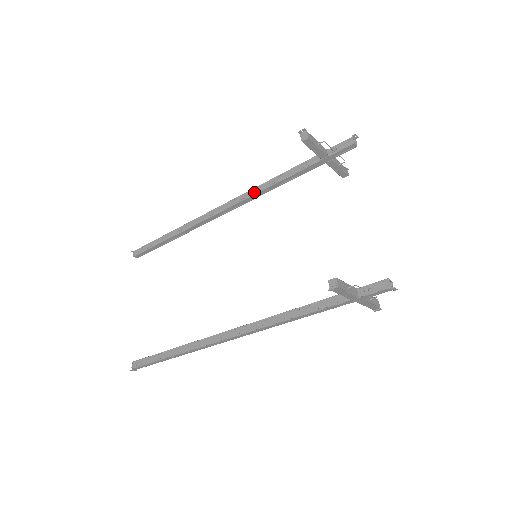
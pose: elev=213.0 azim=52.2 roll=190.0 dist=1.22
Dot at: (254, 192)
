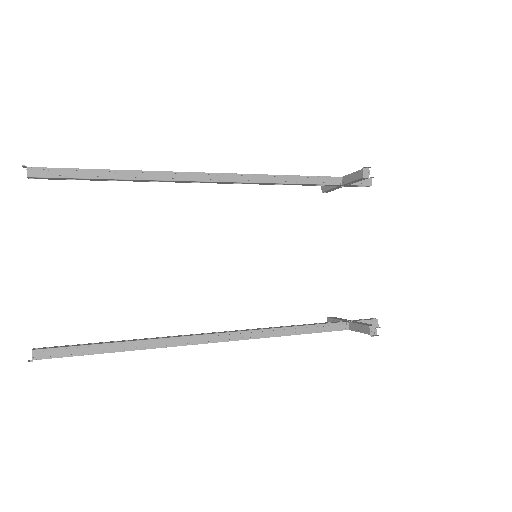
Dot at: (264, 180)
